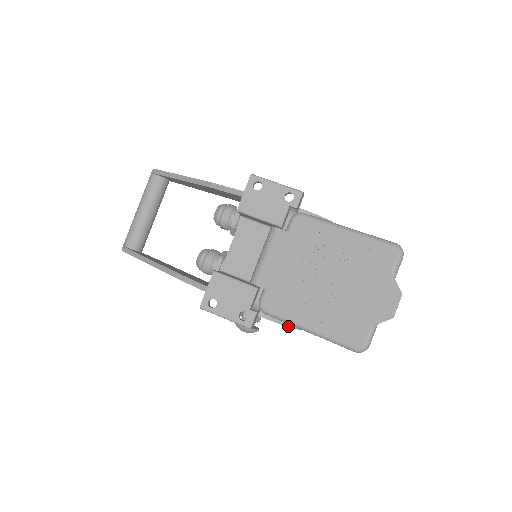
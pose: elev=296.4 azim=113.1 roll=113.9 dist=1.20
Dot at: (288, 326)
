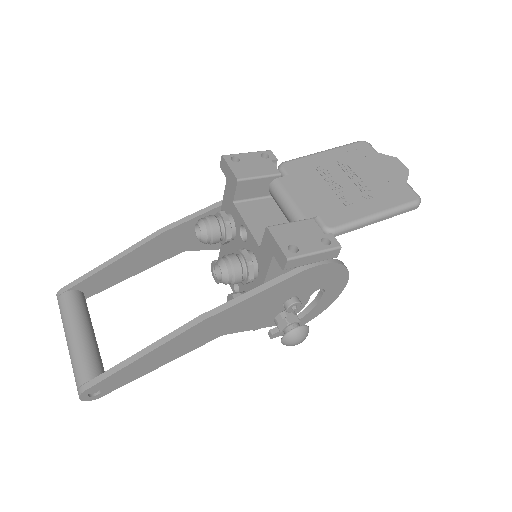
Dot at: (344, 266)
